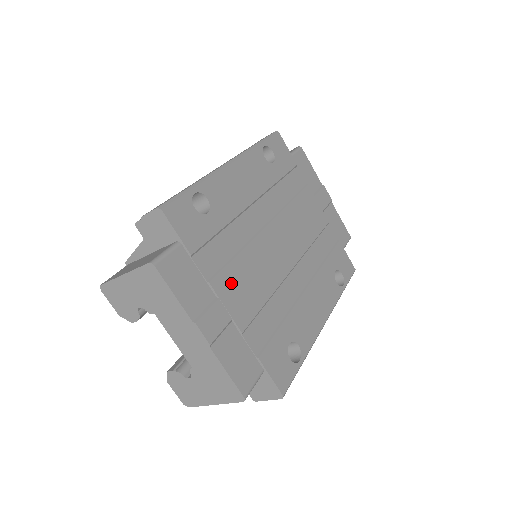
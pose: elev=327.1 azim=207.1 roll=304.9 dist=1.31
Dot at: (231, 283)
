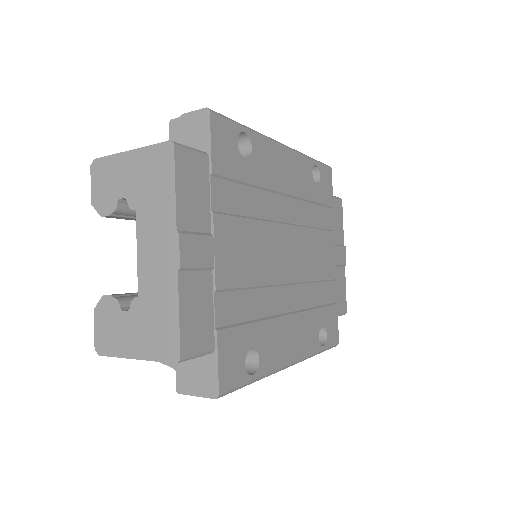
Dot at: (232, 235)
